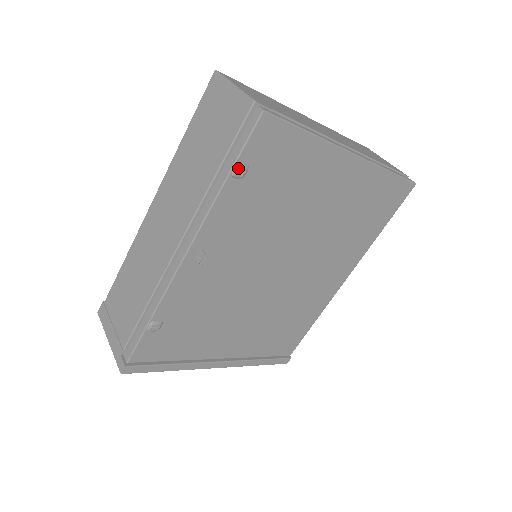
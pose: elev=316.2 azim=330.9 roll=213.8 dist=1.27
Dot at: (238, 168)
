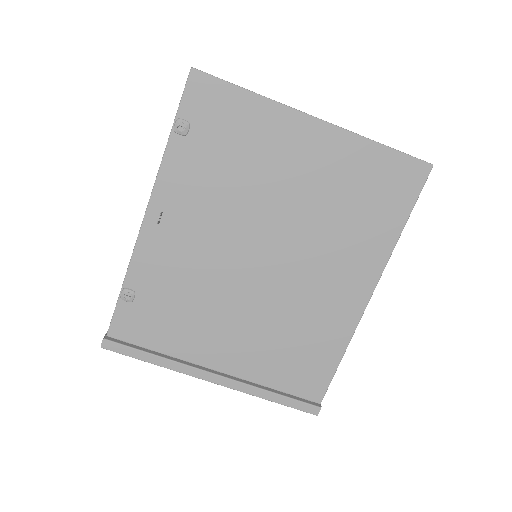
Dot at: (178, 123)
